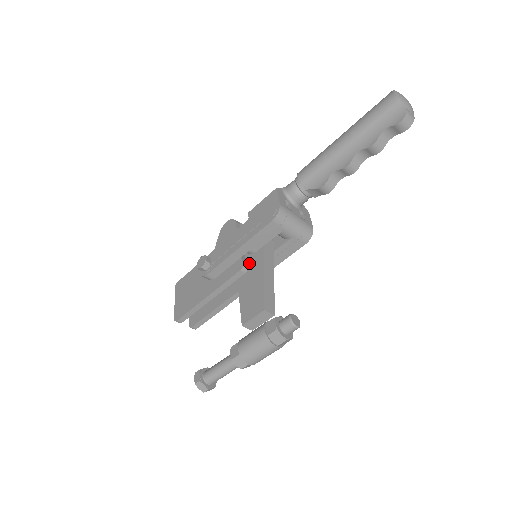
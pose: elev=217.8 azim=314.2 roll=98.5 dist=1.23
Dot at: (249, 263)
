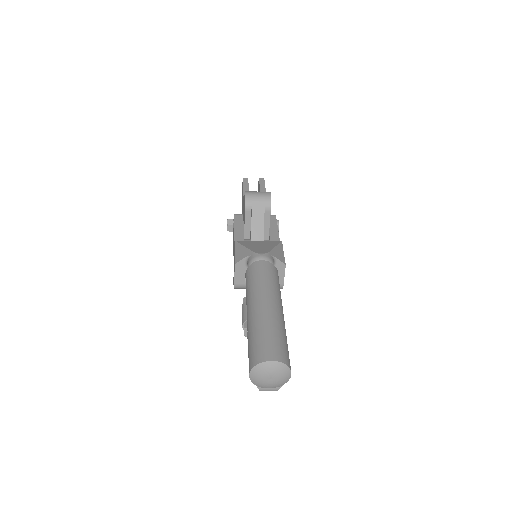
Dot at: occluded
